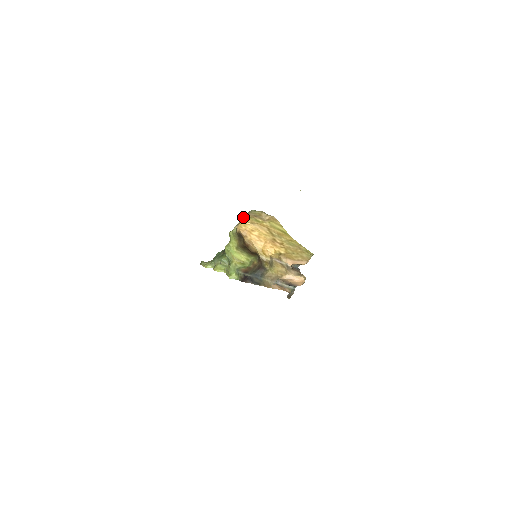
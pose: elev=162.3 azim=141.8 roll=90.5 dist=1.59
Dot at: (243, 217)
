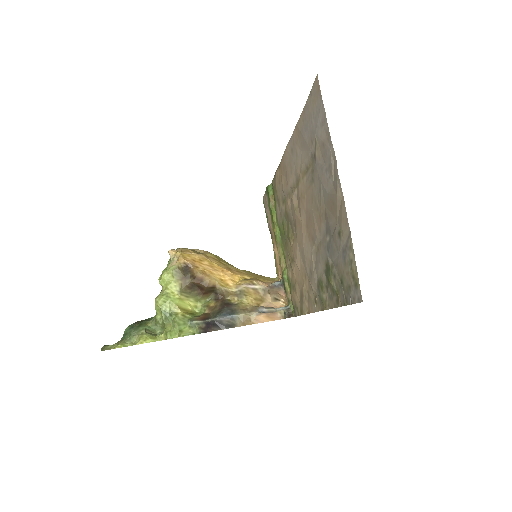
Dot at: (179, 250)
